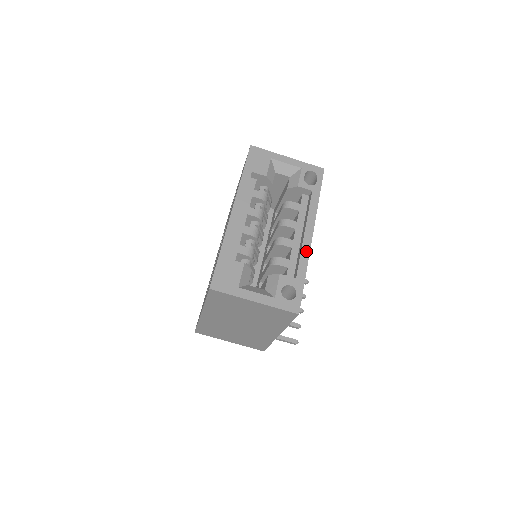
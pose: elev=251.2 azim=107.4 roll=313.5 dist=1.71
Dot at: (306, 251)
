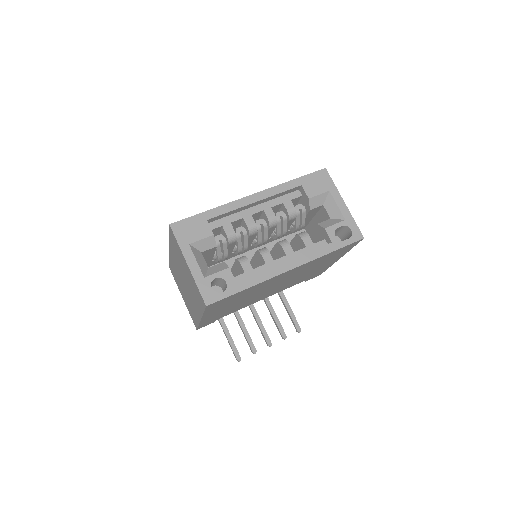
Dot at: (269, 274)
